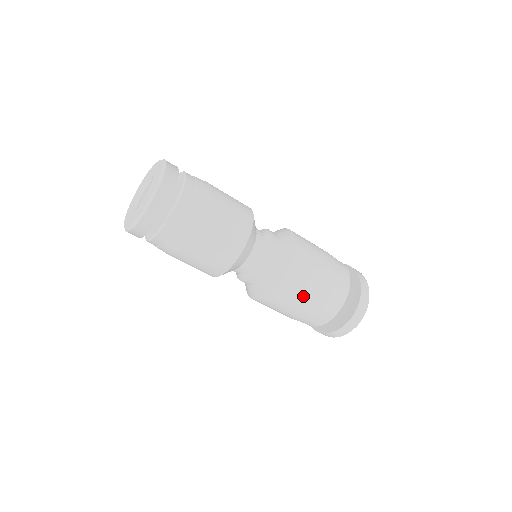
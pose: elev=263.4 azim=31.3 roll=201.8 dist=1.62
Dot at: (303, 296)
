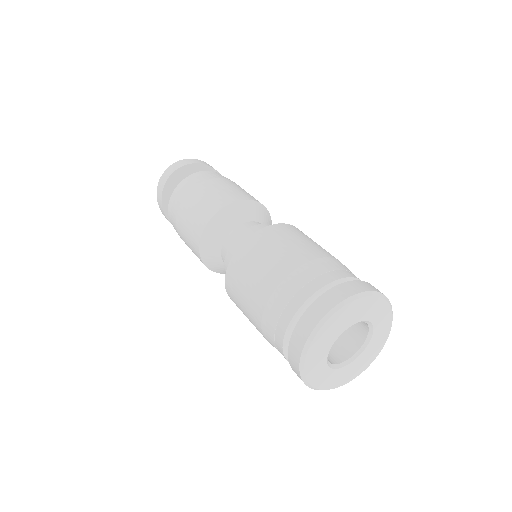
Dot at: (261, 267)
